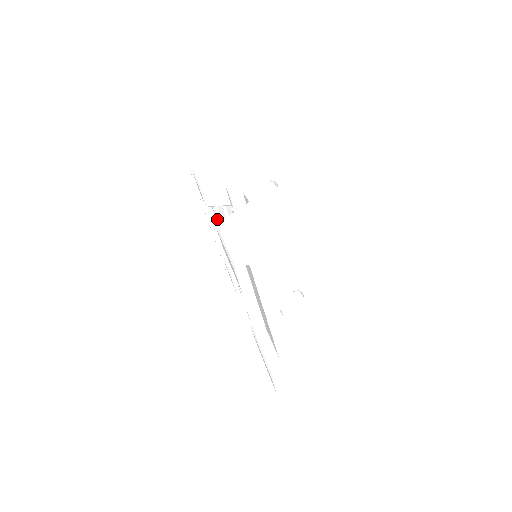
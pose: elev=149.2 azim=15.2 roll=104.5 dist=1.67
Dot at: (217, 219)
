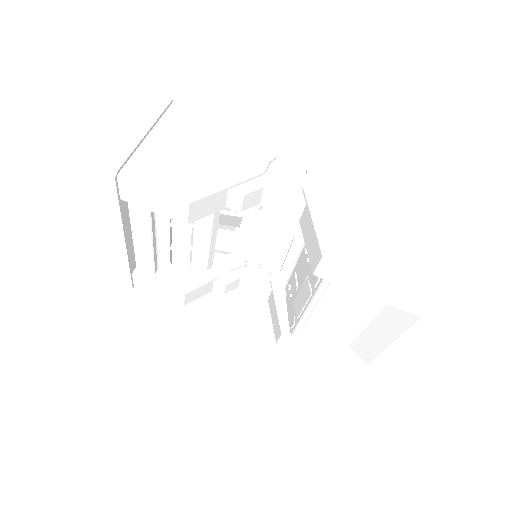
Dot at: (151, 230)
